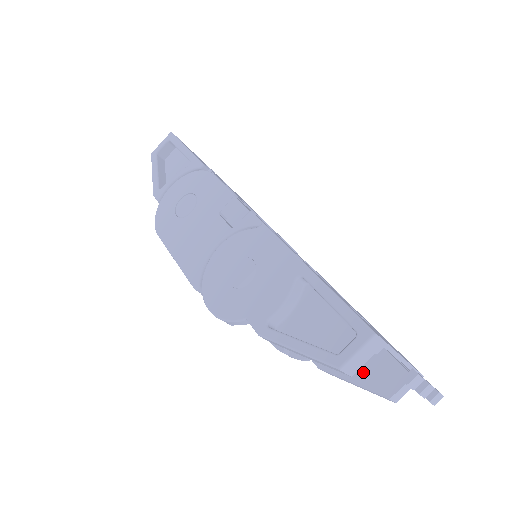
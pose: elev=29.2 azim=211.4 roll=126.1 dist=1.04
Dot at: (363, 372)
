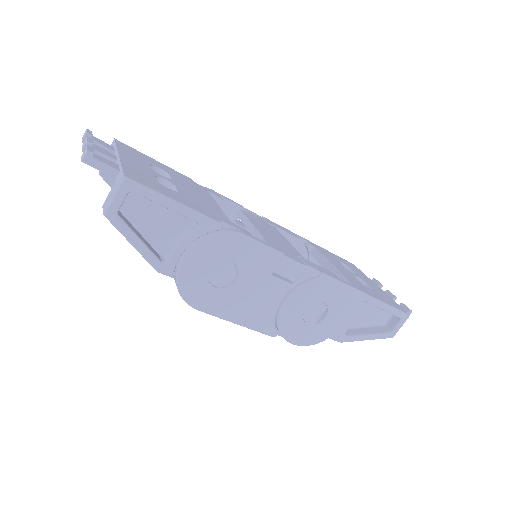
Dot at: occluded
